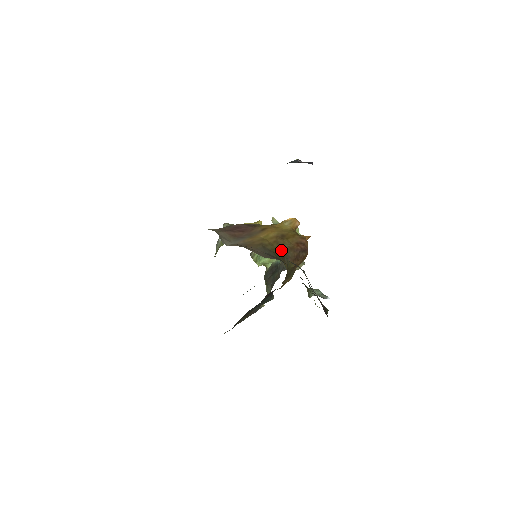
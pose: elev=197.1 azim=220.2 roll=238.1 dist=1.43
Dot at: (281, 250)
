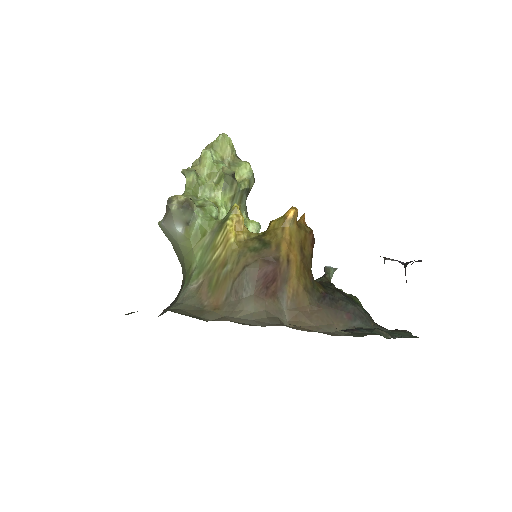
Dot at: (309, 270)
